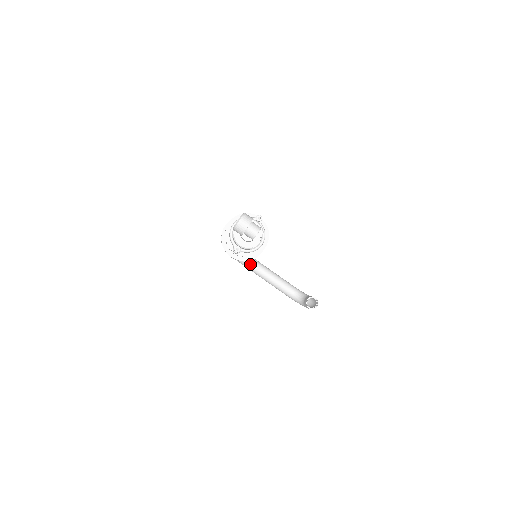
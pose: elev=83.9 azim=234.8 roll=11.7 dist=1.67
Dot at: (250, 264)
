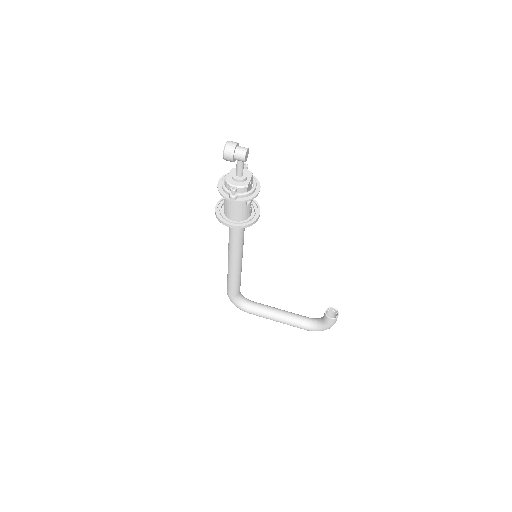
Dot at: (254, 306)
